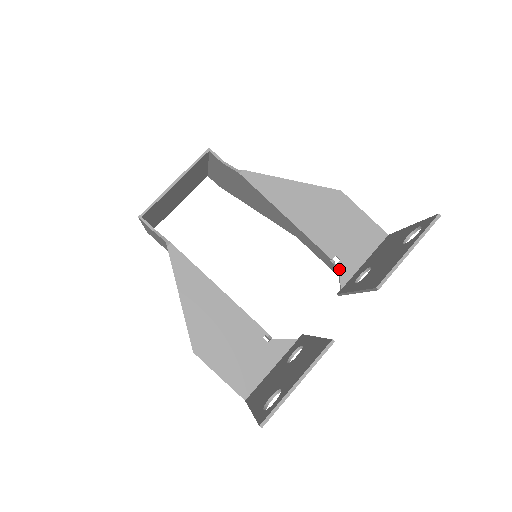
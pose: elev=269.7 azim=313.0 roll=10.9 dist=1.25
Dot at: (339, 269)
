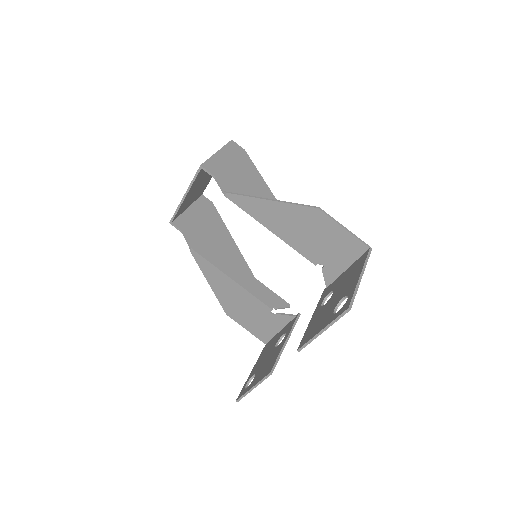
Dot at: (323, 273)
